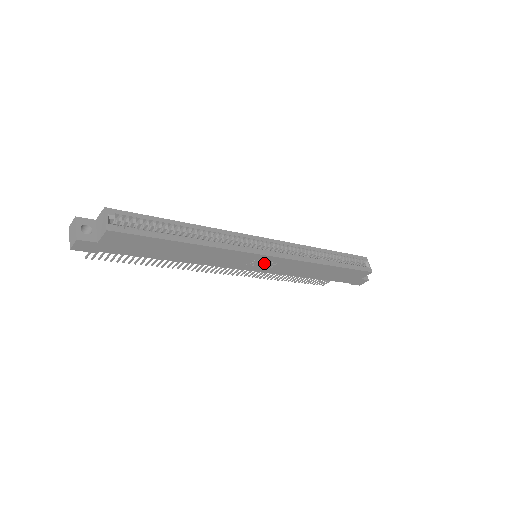
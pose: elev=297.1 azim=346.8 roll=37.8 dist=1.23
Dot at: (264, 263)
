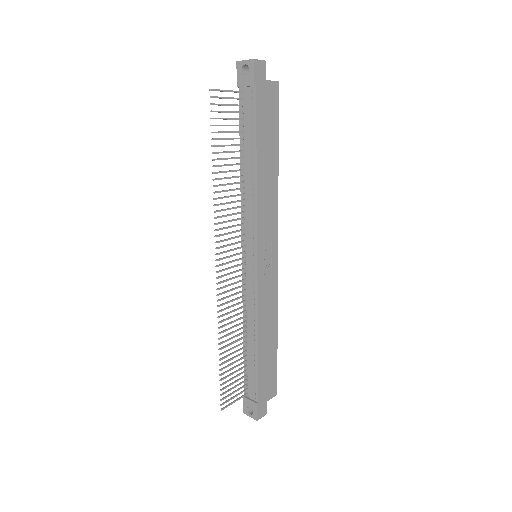
Dot at: (268, 259)
